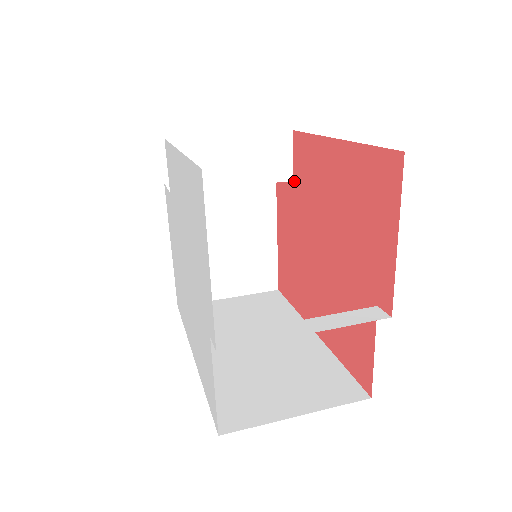
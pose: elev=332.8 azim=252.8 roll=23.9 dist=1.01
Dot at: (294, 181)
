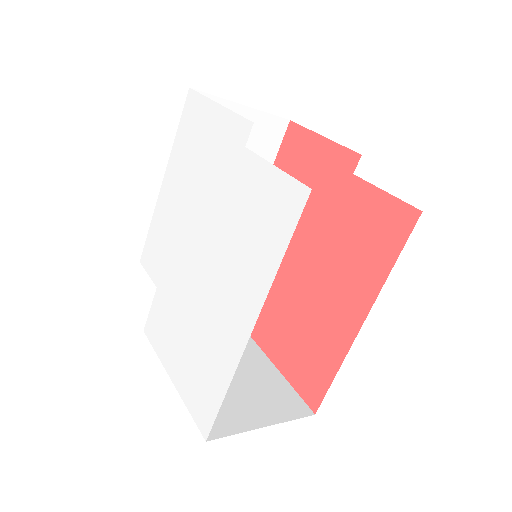
Dot at: occluded
